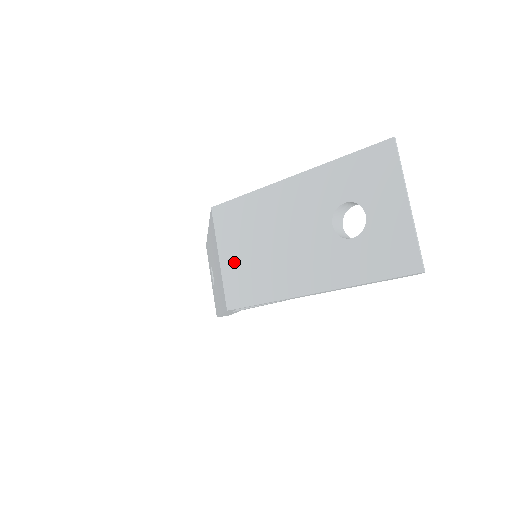
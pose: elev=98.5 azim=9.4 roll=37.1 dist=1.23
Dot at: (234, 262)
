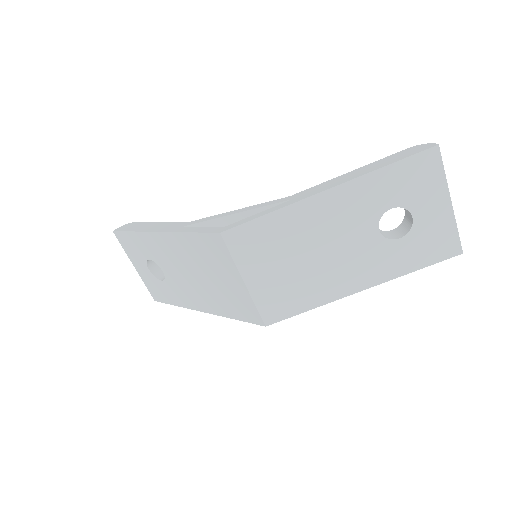
Dot at: (266, 282)
